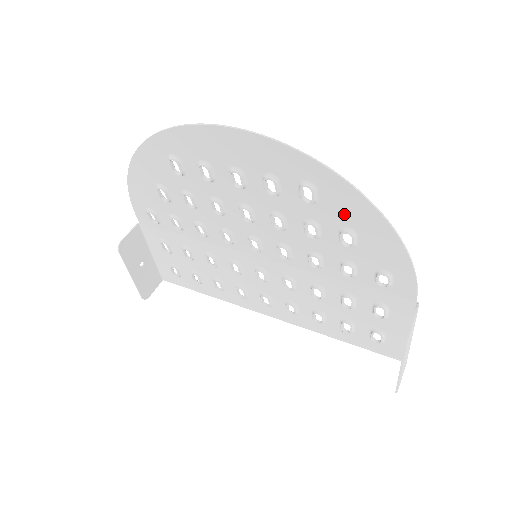
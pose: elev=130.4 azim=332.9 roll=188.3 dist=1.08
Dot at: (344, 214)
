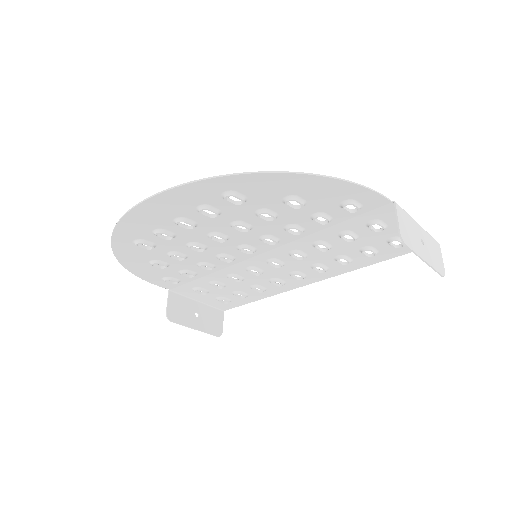
Dot at: (272, 192)
